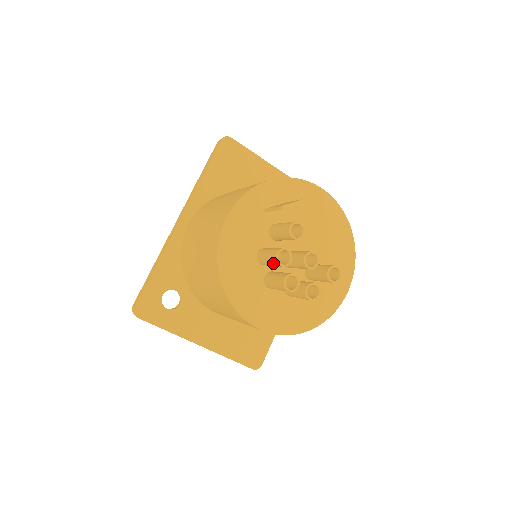
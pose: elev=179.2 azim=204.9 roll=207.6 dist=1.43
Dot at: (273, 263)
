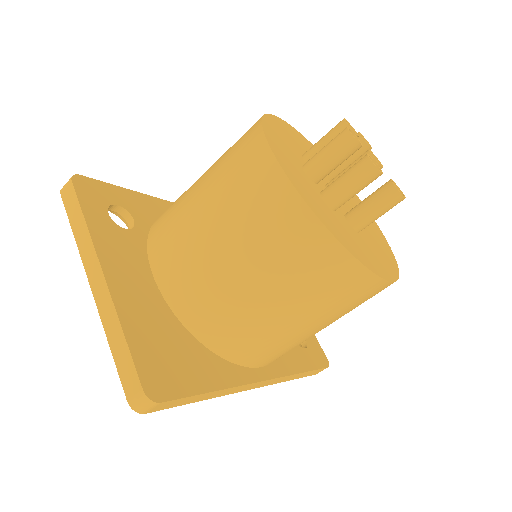
Dot at: (335, 129)
